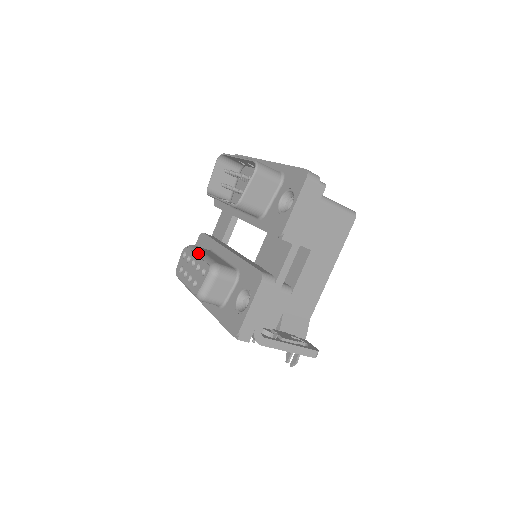
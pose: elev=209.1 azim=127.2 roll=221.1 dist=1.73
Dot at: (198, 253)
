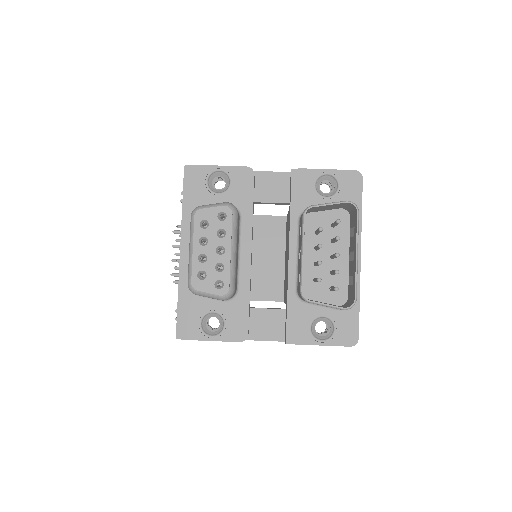
Dot at: (234, 246)
